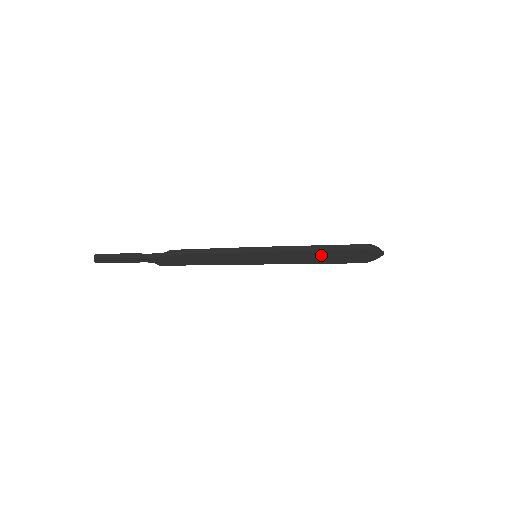
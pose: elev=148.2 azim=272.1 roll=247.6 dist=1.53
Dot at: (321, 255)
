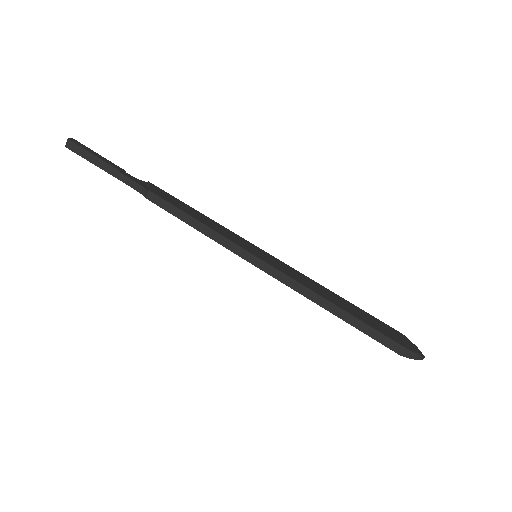
Dot at: occluded
